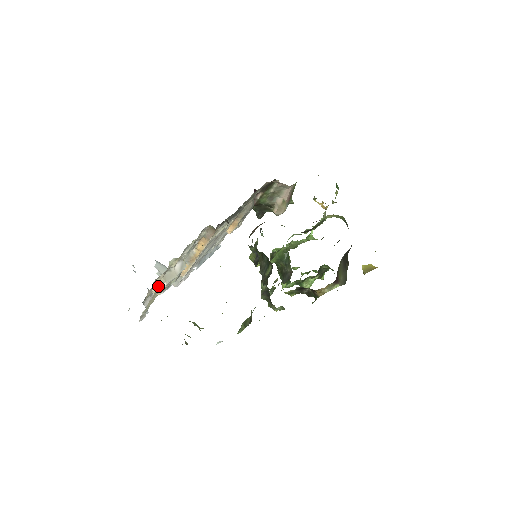
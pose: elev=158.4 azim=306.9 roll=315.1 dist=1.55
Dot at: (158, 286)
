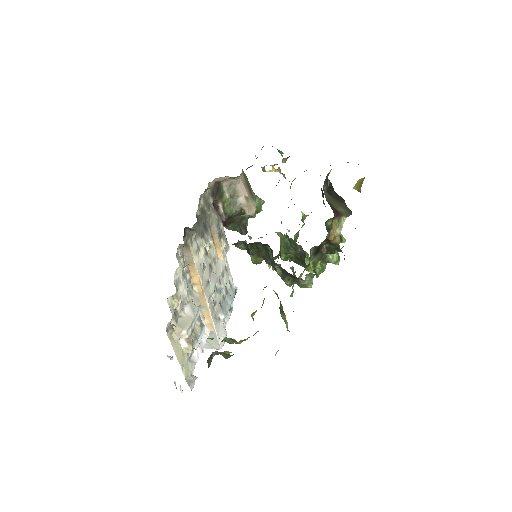
Dot at: (182, 341)
